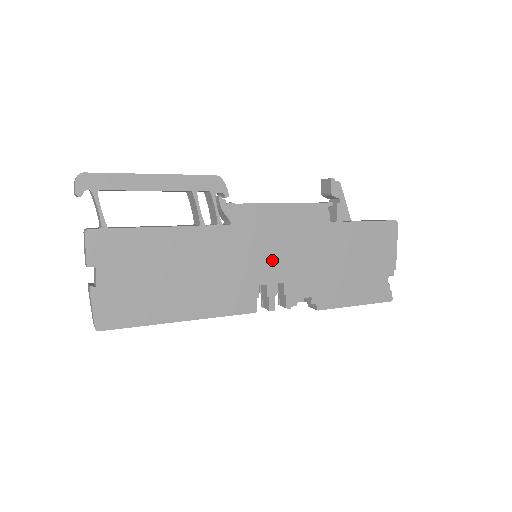
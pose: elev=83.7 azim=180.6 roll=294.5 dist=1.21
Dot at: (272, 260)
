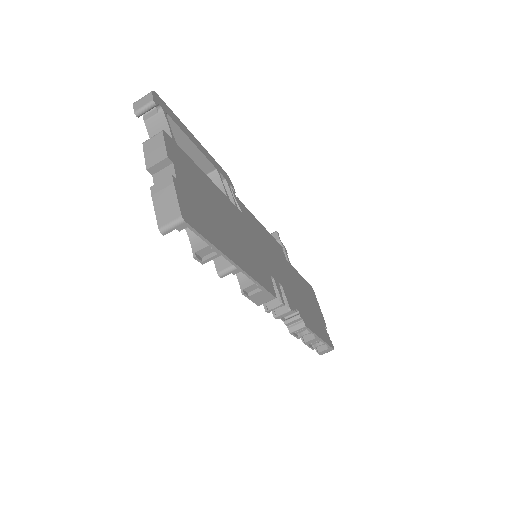
Dot at: (270, 261)
